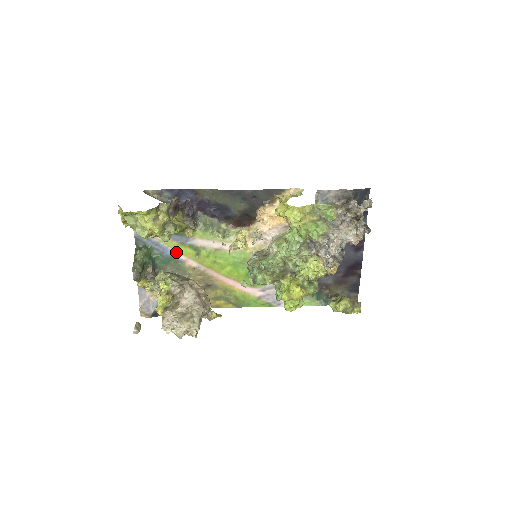
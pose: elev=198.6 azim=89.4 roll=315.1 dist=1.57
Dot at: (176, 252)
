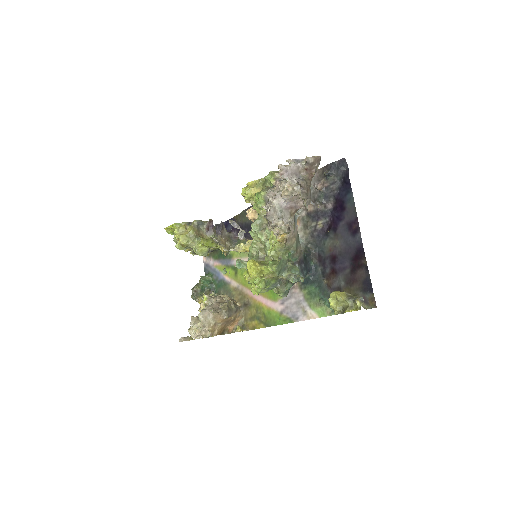
Dot at: (225, 275)
